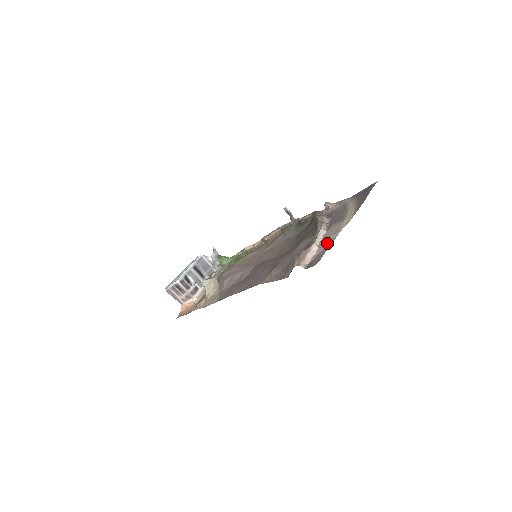
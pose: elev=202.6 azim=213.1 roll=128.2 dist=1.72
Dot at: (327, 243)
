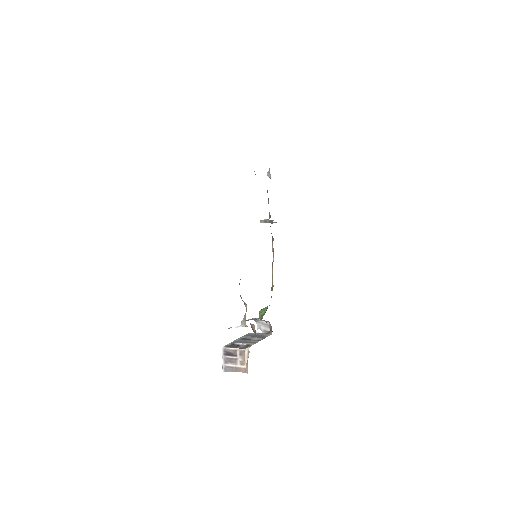
Dot at: occluded
